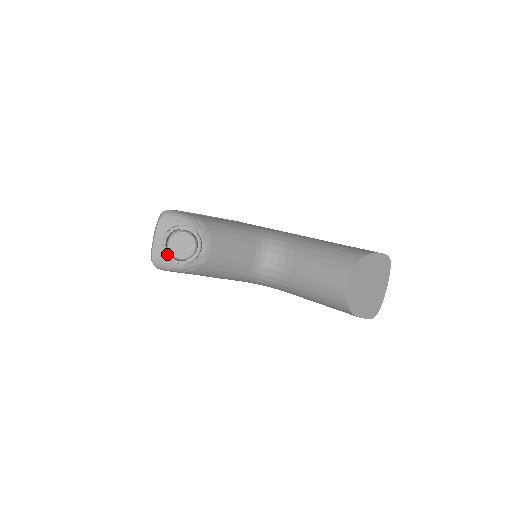
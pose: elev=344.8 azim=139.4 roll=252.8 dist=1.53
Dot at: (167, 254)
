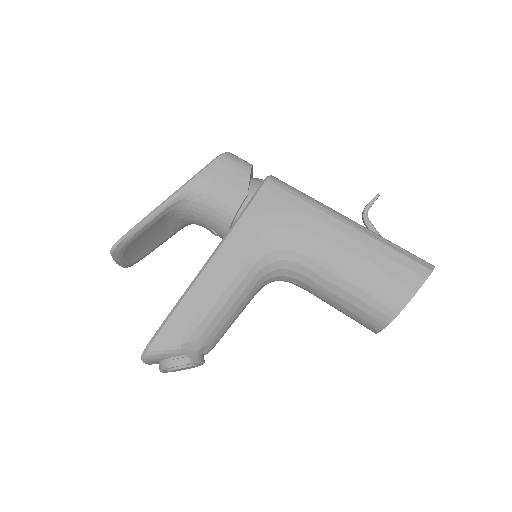
Dot at: occluded
